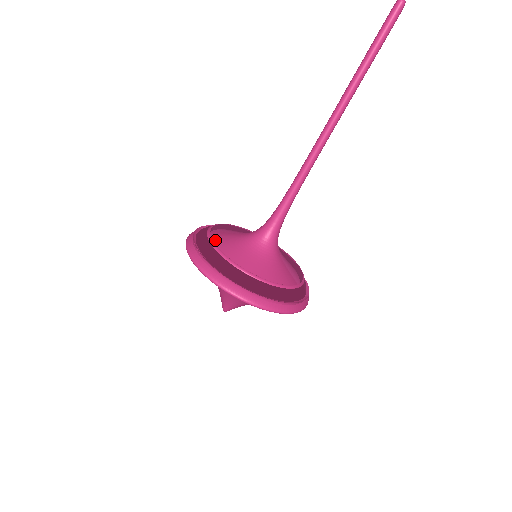
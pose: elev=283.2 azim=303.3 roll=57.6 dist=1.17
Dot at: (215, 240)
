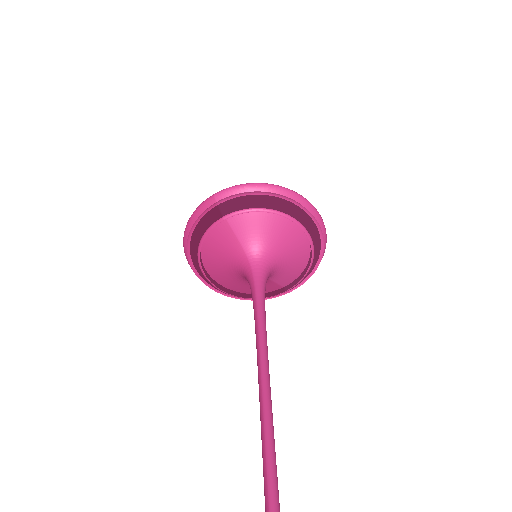
Dot at: (210, 241)
